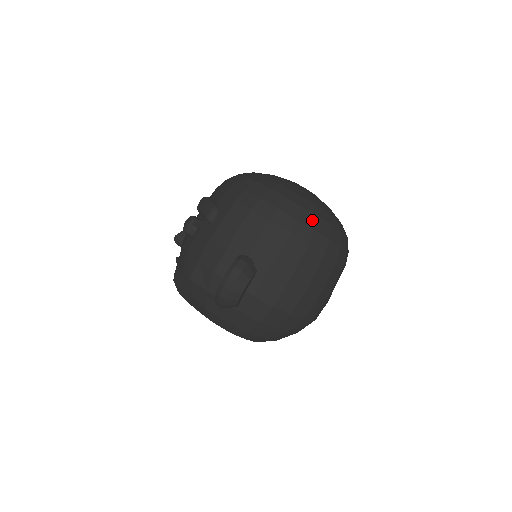
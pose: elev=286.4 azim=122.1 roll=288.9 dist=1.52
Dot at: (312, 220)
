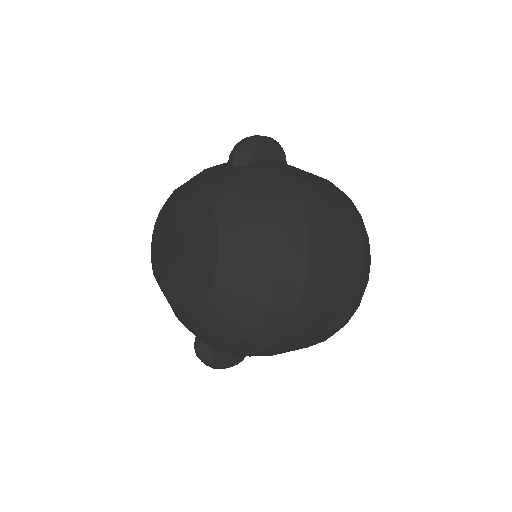
Dot at: occluded
